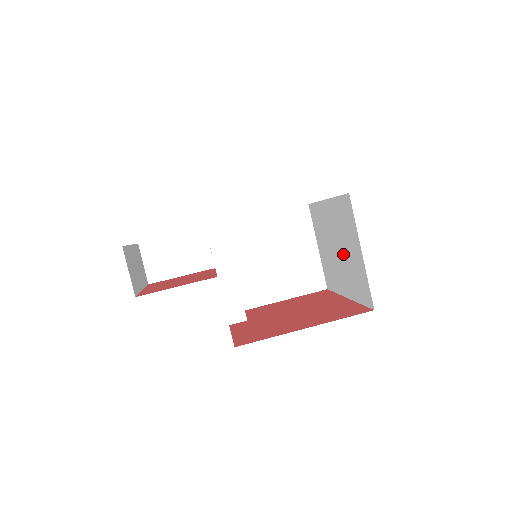
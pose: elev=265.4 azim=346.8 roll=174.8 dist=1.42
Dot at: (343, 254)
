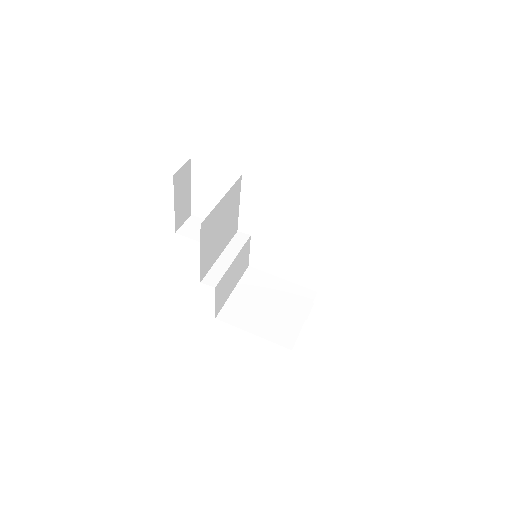
Dot at: occluded
